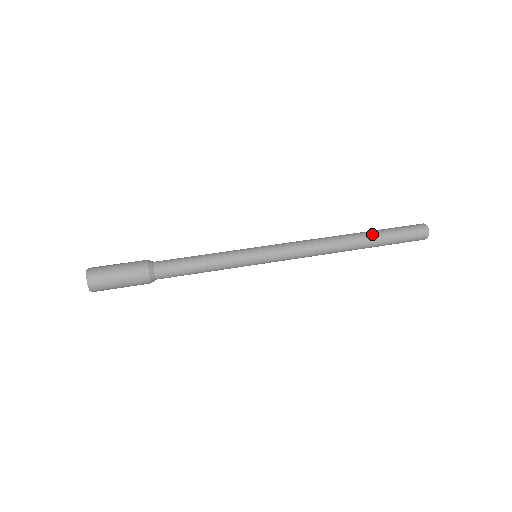
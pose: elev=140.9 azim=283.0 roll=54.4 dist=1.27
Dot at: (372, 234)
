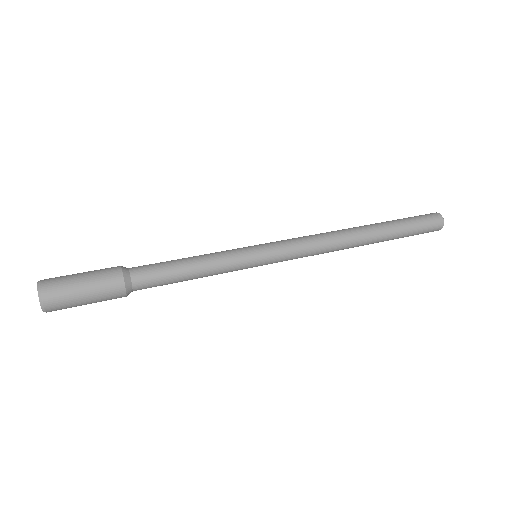
Dot at: (388, 233)
